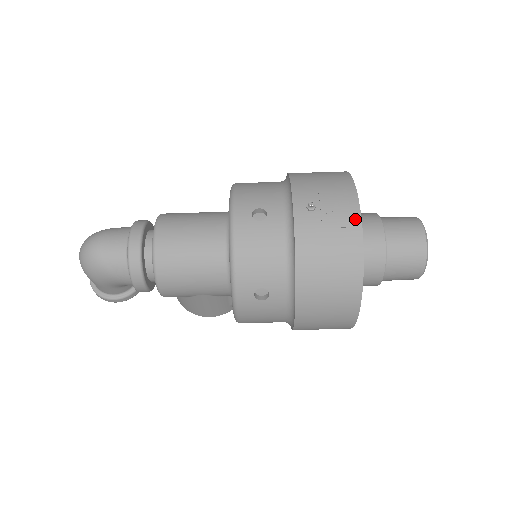
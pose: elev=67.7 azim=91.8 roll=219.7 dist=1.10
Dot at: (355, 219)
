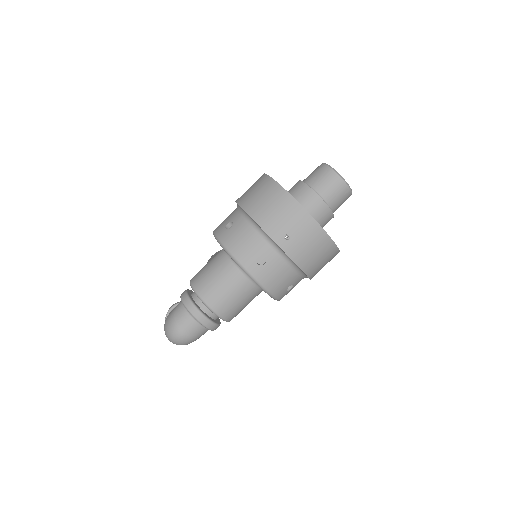
Dot at: (314, 225)
